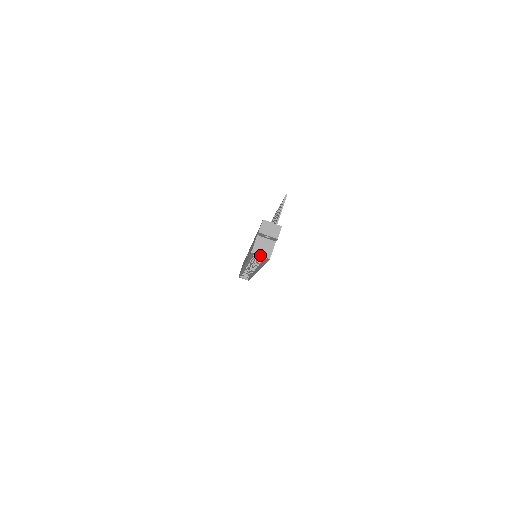
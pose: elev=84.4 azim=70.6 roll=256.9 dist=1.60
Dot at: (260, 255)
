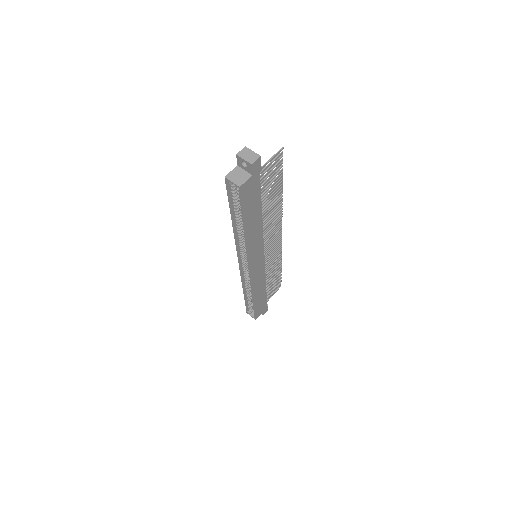
Dot at: (232, 181)
